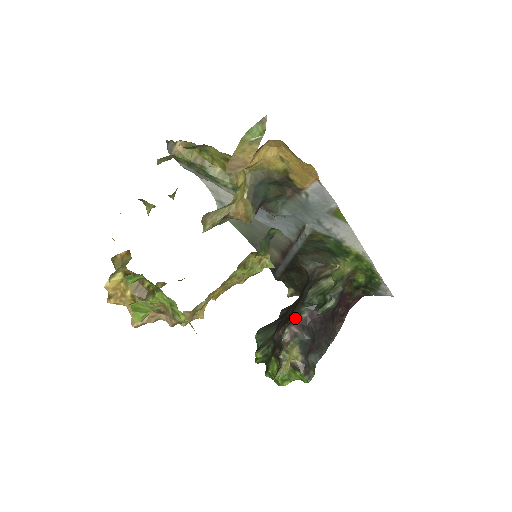
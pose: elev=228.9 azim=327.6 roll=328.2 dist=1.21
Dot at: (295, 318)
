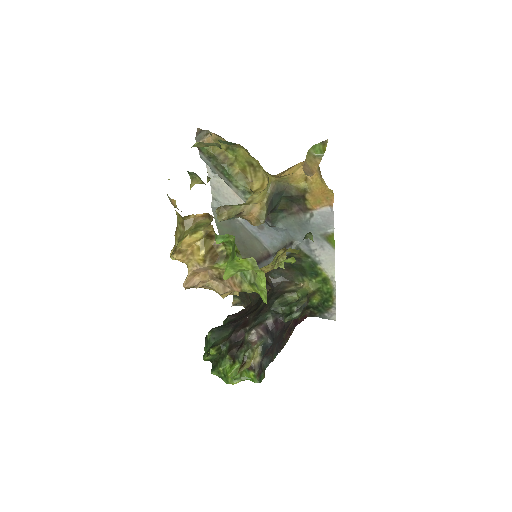
Dot at: (261, 322)
